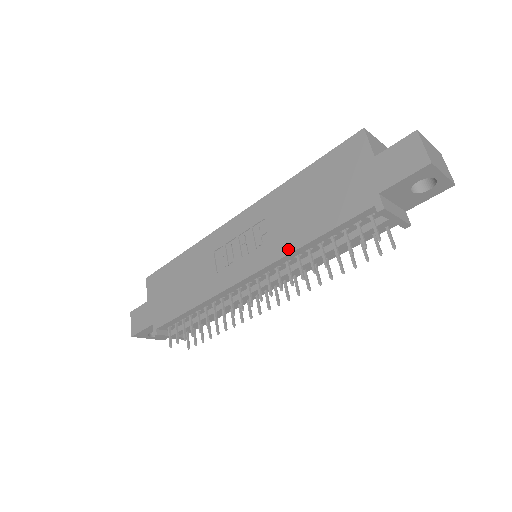
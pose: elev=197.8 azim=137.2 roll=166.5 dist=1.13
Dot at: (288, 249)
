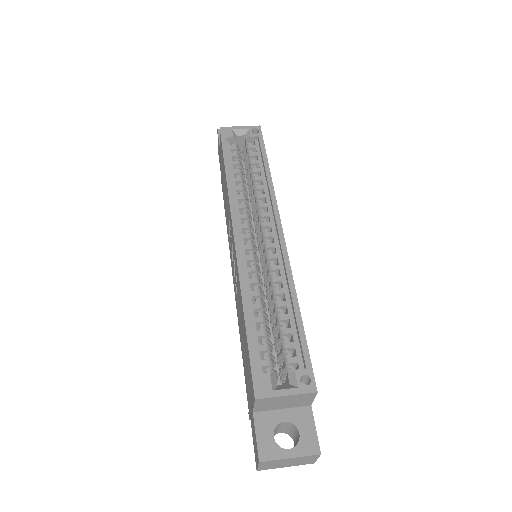
Dot at: (238, 320)
